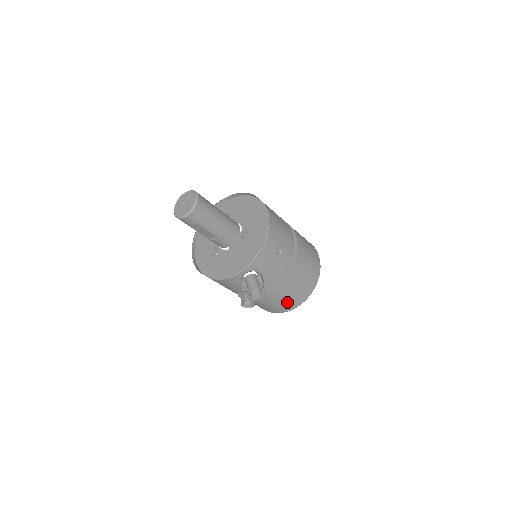
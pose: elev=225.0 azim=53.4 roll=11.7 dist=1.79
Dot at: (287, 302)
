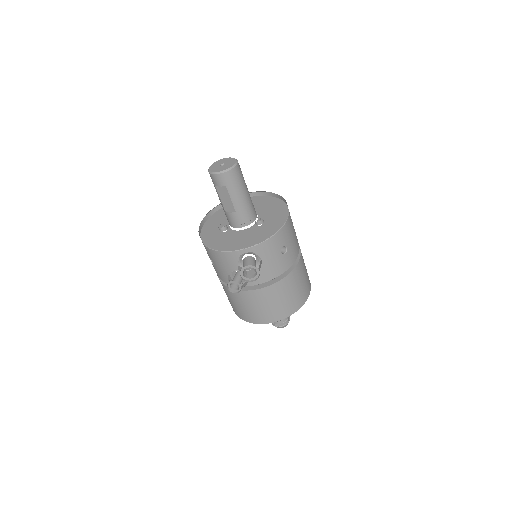
Dot at: (267, 311)
